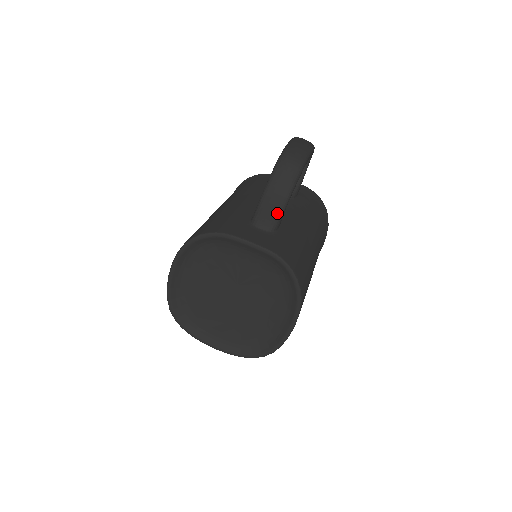
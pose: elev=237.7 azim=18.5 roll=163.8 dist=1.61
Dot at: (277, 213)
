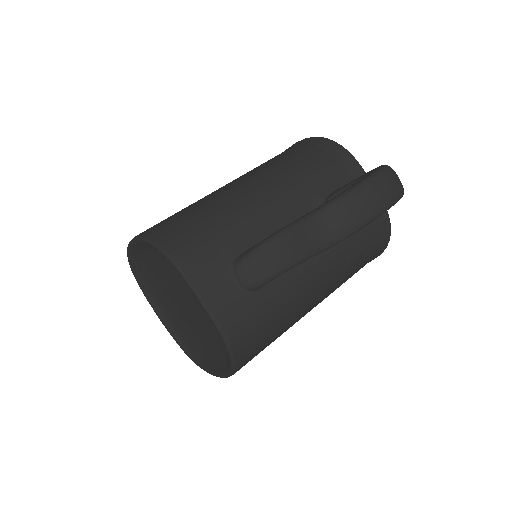
Dot at: (268, 275)
